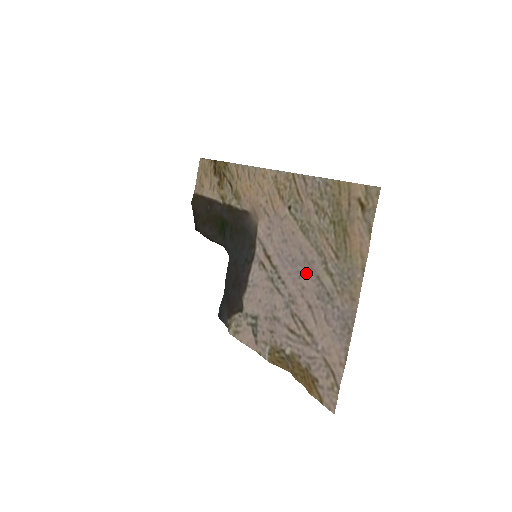
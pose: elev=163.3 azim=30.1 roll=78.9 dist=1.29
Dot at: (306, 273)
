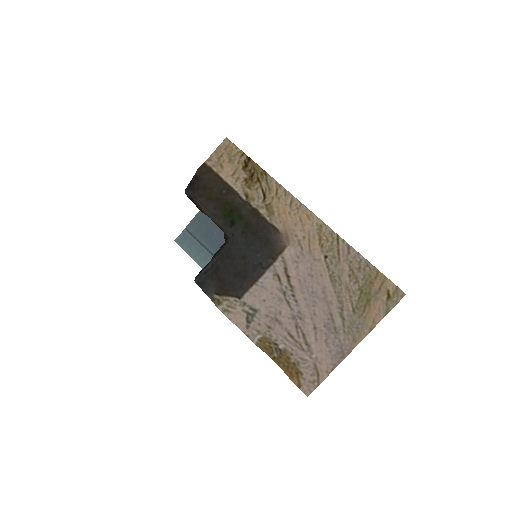
Dot at: (322, 307)
